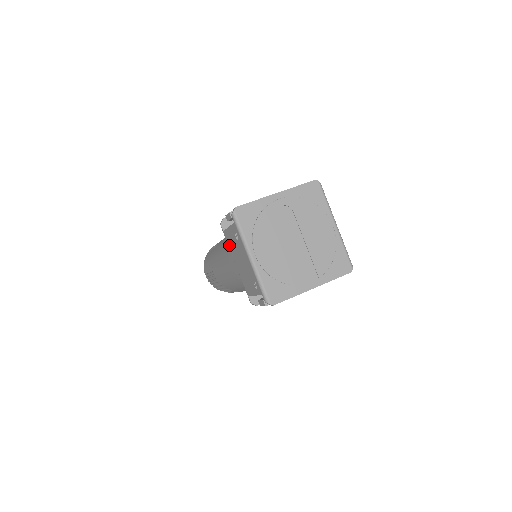
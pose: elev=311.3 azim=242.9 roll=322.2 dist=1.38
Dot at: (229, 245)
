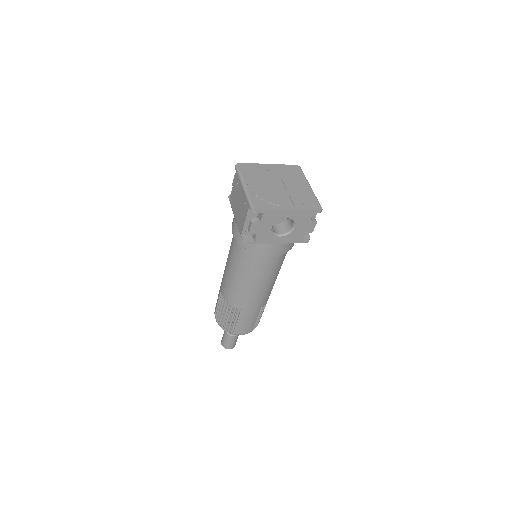
Dot at: (232, 205)
